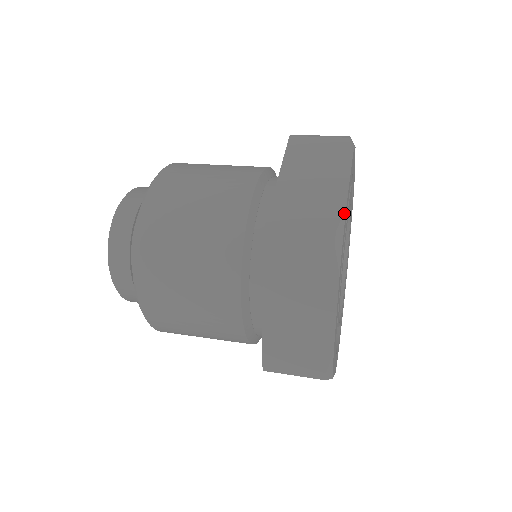
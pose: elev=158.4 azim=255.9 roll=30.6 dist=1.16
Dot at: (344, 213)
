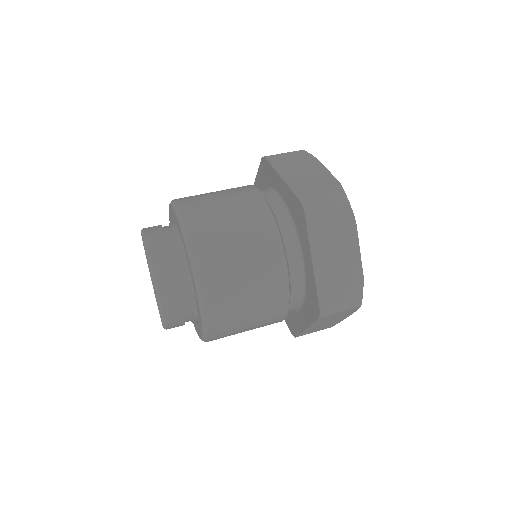
Dot at: occluded
